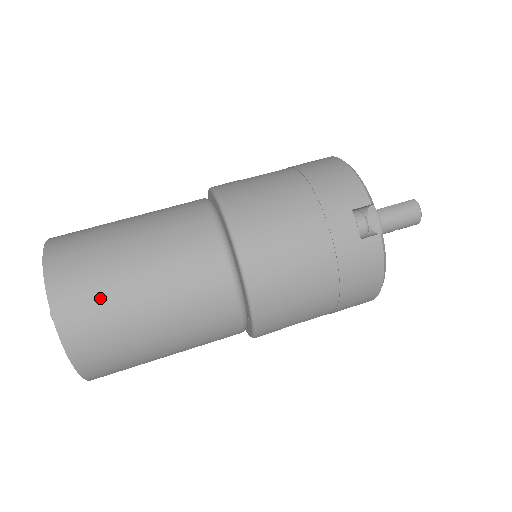
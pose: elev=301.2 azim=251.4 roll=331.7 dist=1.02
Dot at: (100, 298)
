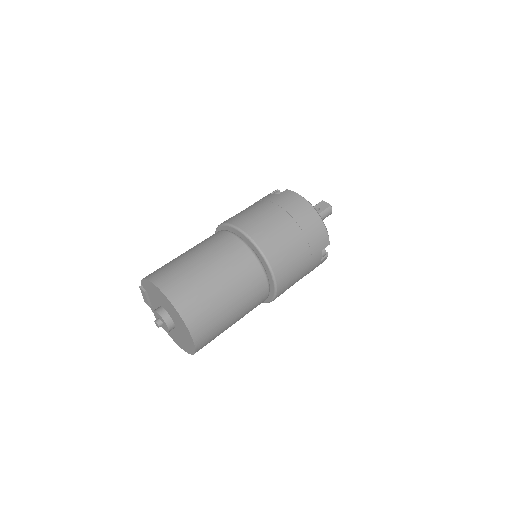
Dot at: (216, 330)
